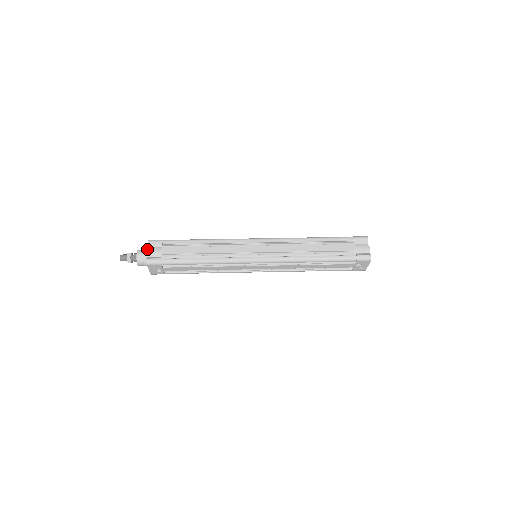
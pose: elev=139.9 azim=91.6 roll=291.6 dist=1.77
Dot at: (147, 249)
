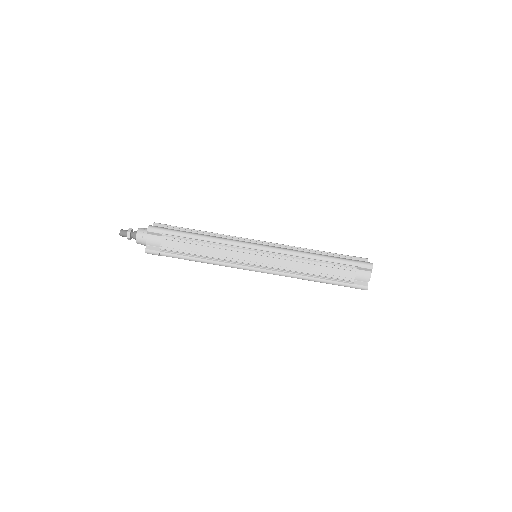
Dot at: (147, 233)
